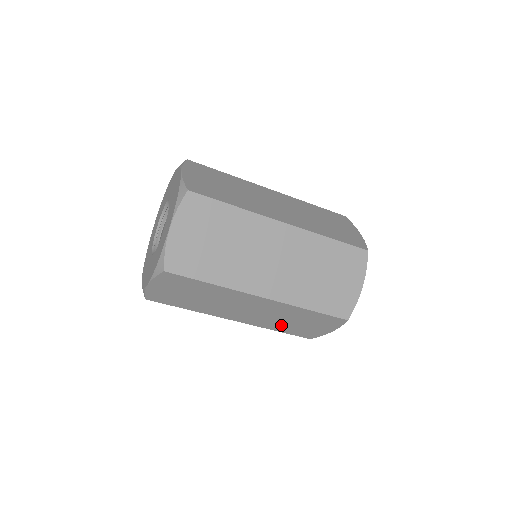
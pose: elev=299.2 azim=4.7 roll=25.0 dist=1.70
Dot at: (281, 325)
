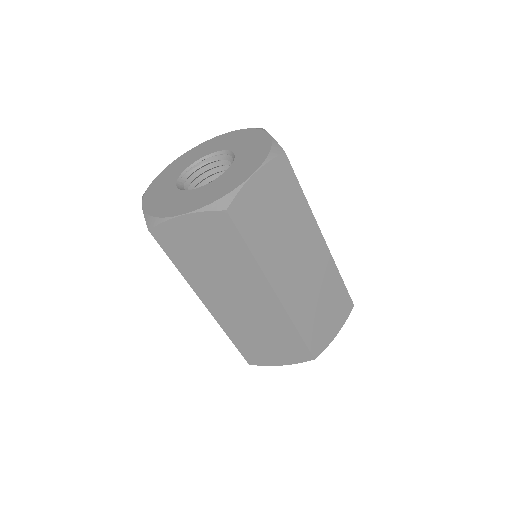
Dot at: occluded
